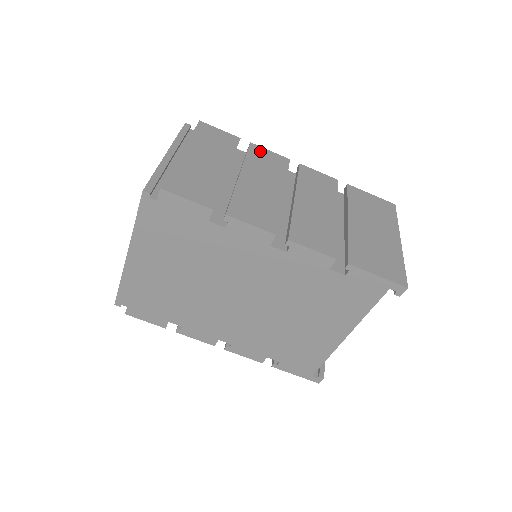
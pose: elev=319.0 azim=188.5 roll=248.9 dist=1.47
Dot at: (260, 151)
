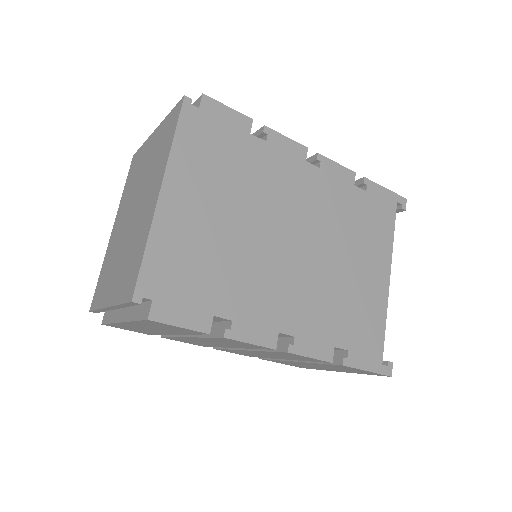
Dot at: occluded
